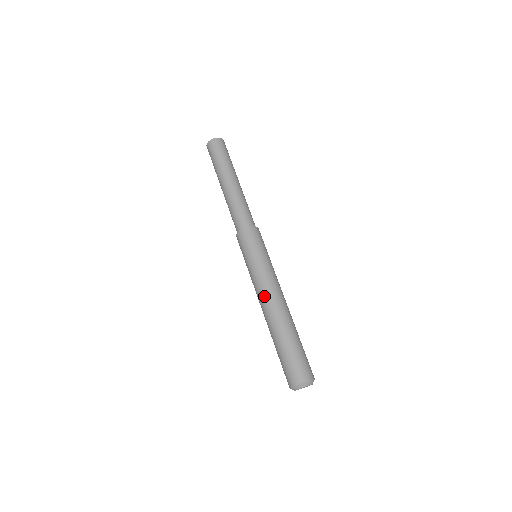
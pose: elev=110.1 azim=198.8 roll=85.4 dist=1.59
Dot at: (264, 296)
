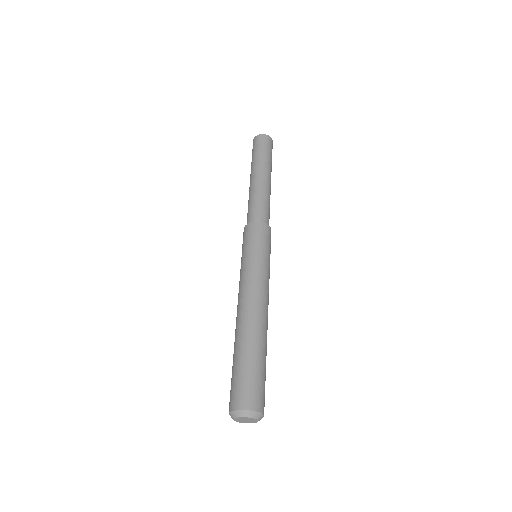
Dot at: (238, 300)
